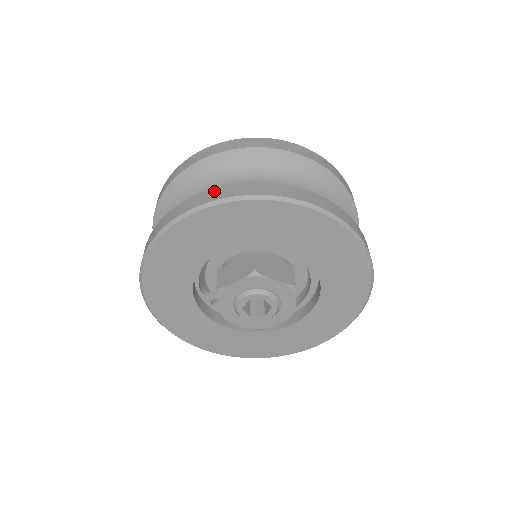
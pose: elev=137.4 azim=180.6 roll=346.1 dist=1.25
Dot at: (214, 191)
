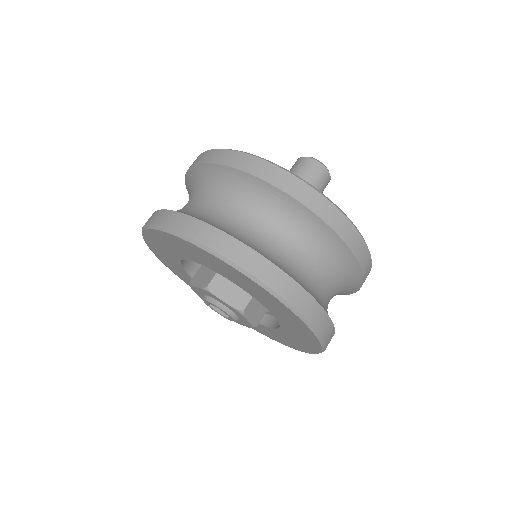
Dot at: (279, 274)
